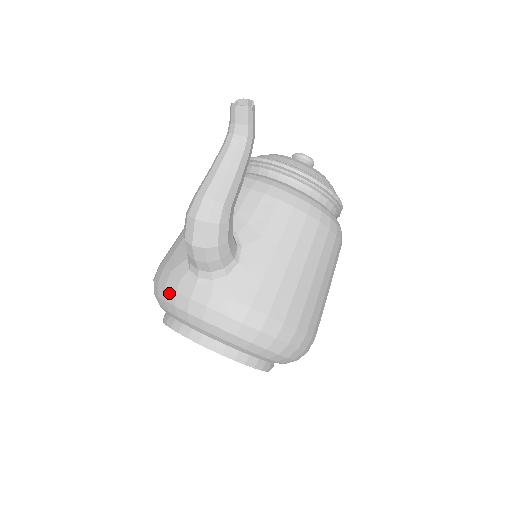
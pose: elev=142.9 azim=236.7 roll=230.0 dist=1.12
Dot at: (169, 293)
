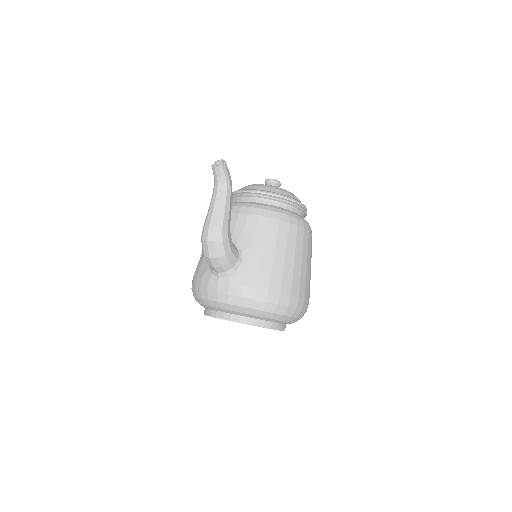
Dot at: (203, 293)
